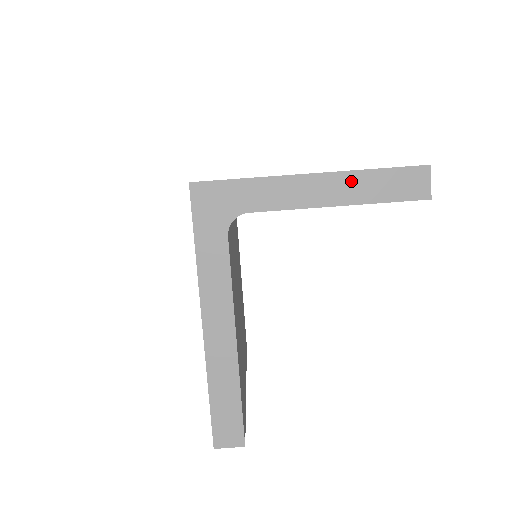
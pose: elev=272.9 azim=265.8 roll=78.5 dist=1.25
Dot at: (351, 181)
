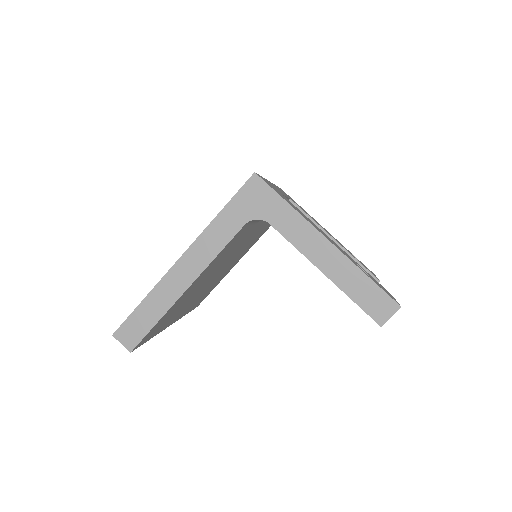
Dot at: (346, 268)
